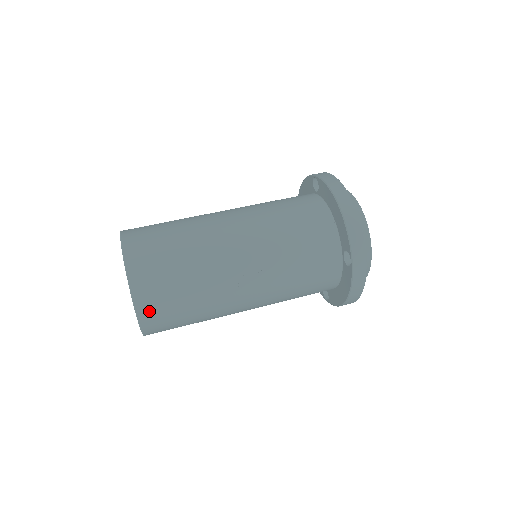
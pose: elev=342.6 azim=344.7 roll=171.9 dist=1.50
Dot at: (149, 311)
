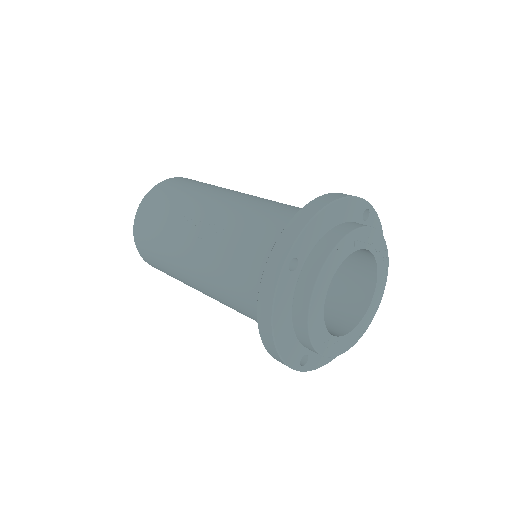
Dot at: (141, 219)
